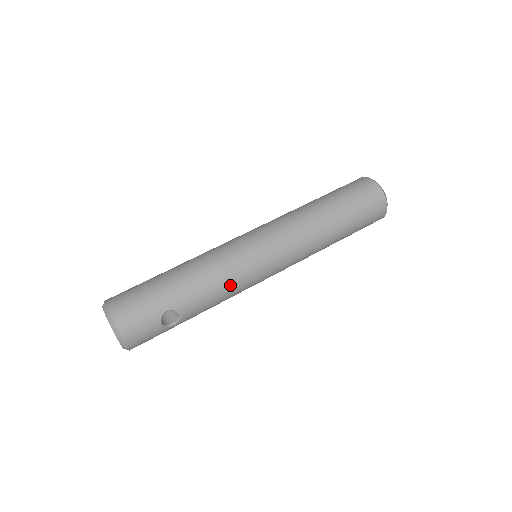
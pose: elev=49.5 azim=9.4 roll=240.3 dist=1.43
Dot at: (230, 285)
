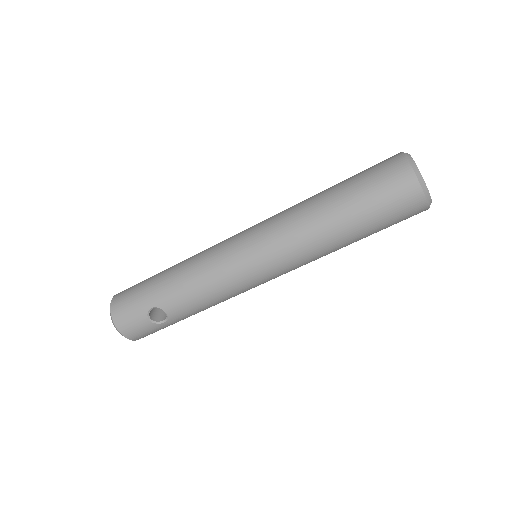
Dot at: (212, 287)
